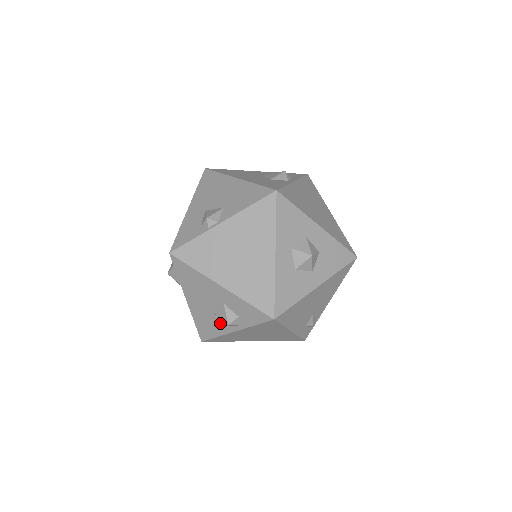
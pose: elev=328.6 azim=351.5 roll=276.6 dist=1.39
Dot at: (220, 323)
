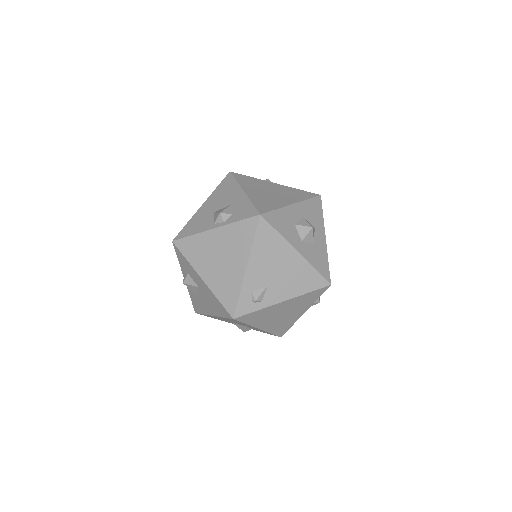
Dot at: (210, 222)
